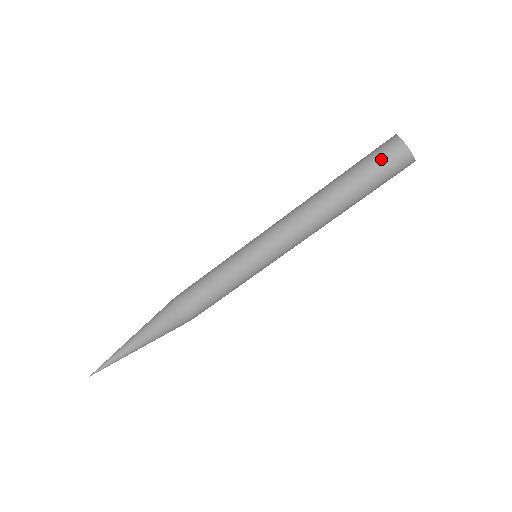
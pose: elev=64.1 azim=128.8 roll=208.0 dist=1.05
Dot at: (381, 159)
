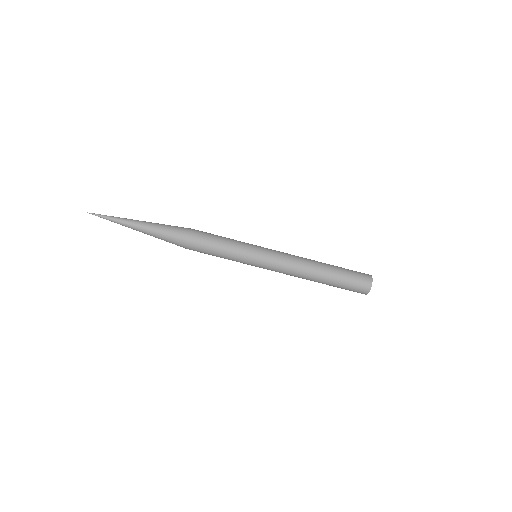
Dot at: (357, 281)
